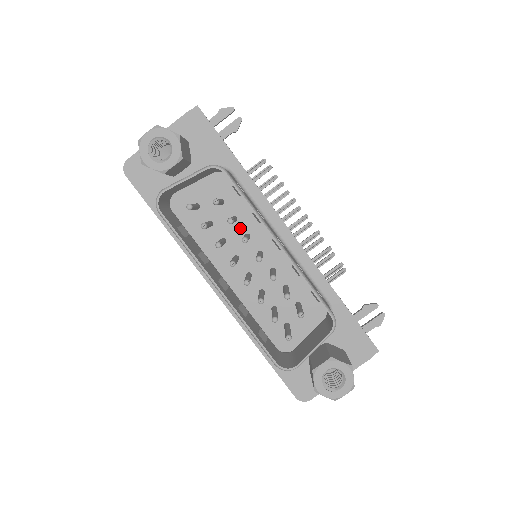
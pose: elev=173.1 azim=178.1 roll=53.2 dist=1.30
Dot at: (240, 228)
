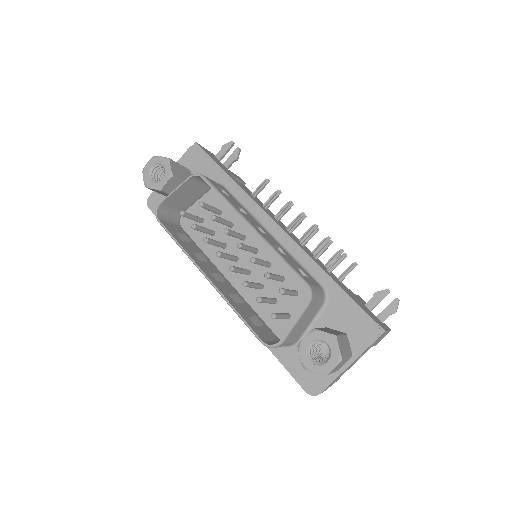
Dot at: (237, 232)
